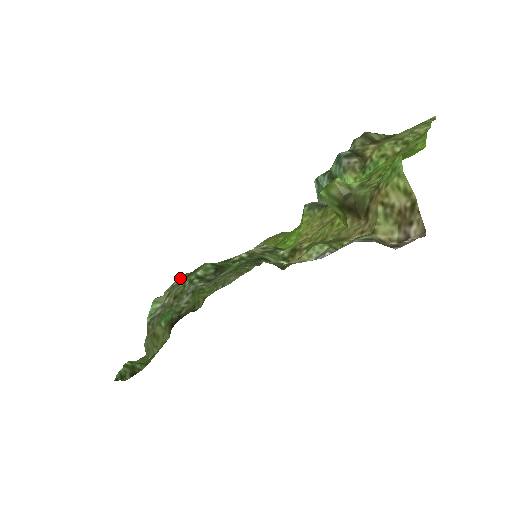
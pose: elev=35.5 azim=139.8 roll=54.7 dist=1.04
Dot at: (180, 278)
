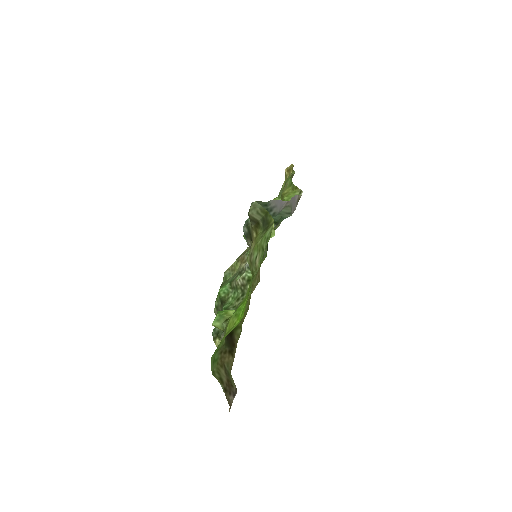
Dot at: (224, 276)
